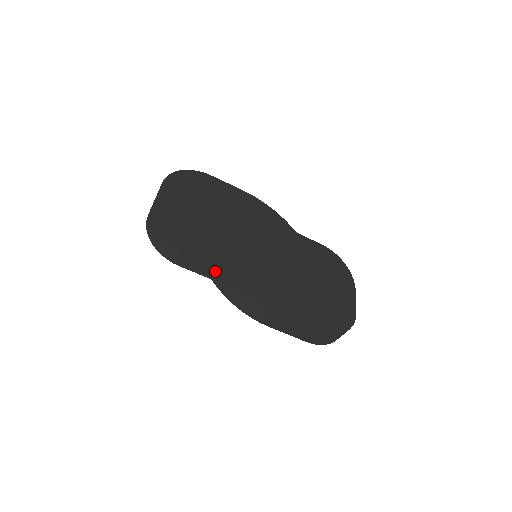
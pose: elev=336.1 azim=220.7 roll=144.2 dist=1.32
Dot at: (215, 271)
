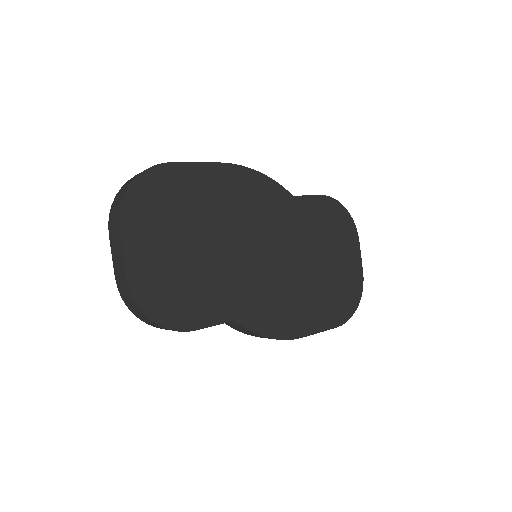
Dot at: occluded
